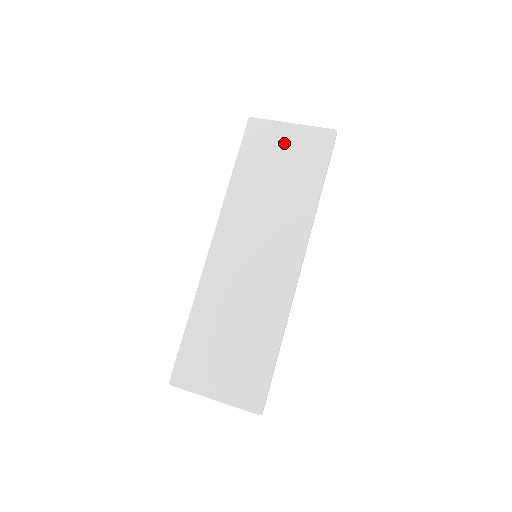
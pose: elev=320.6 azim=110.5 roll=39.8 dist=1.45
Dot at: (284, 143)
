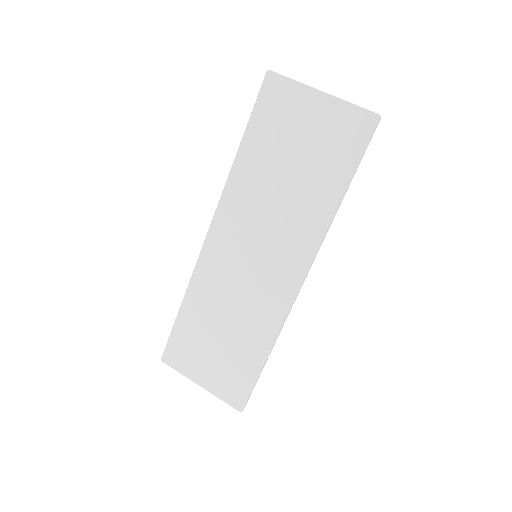
Dot at: (307, 120)
